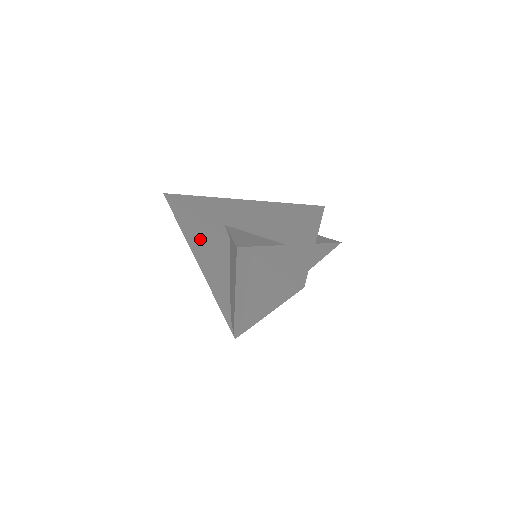
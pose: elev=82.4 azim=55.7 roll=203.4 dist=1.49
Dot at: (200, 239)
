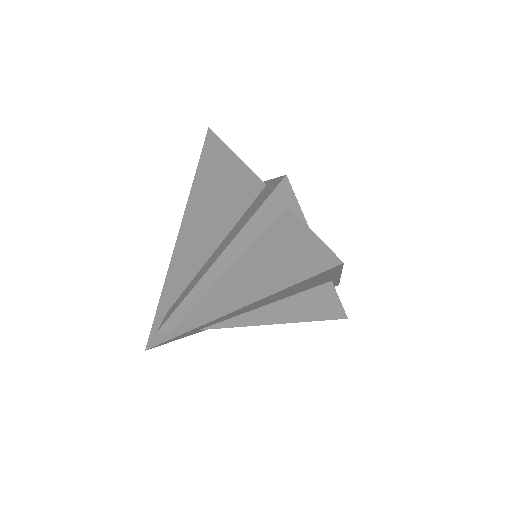
Dot at: (215, 188)
